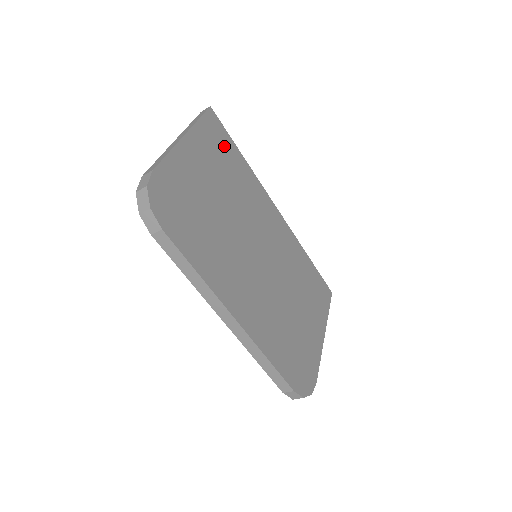
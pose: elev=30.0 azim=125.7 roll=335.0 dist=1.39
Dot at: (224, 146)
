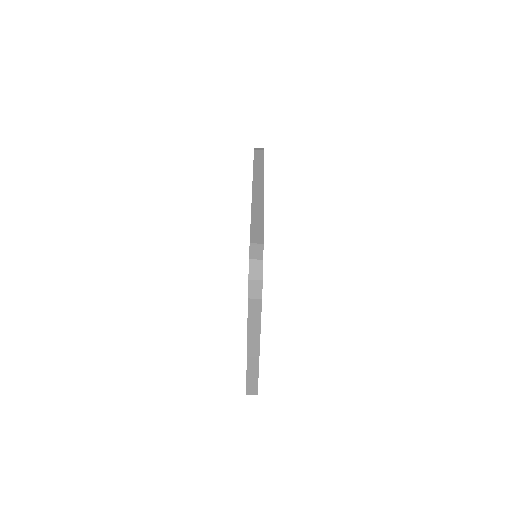
Dot at: occluded
